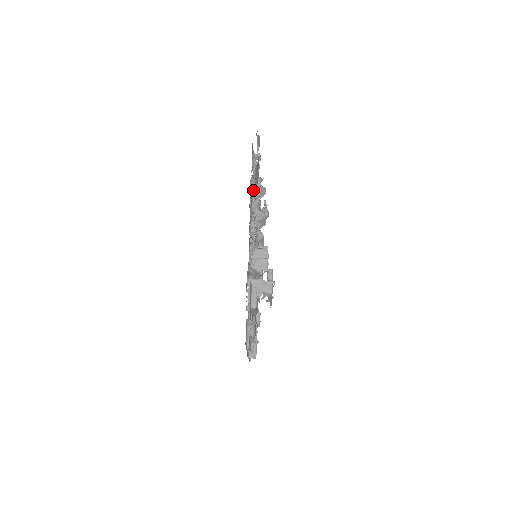
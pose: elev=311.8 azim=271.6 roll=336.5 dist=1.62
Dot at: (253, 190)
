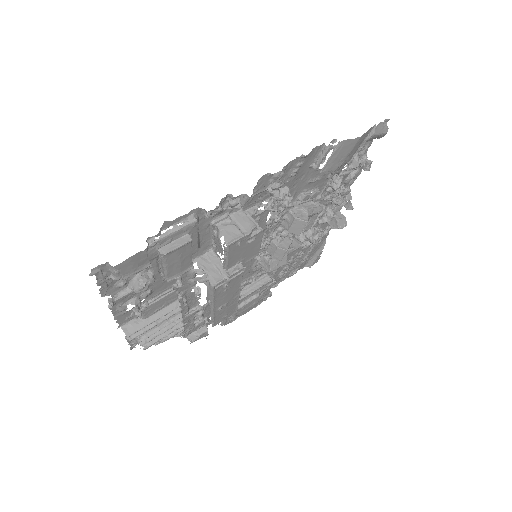
Dot at: (317, 165)
